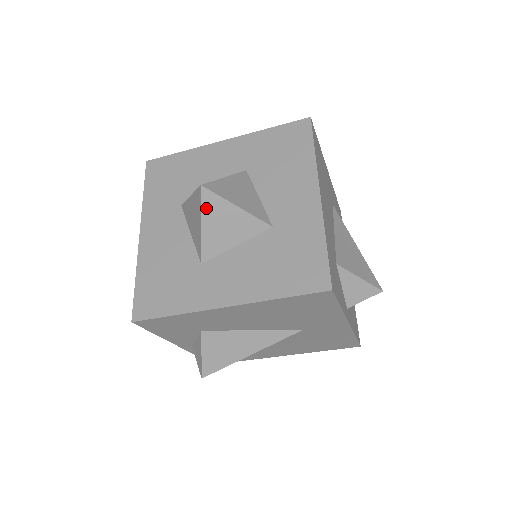
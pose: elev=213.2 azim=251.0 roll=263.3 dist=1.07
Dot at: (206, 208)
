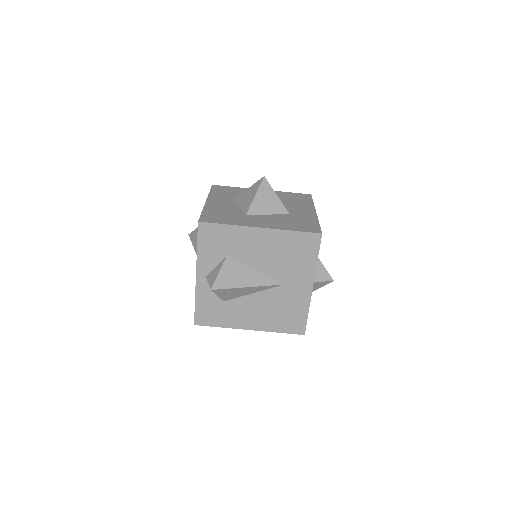
Dot at: (262, 188)
